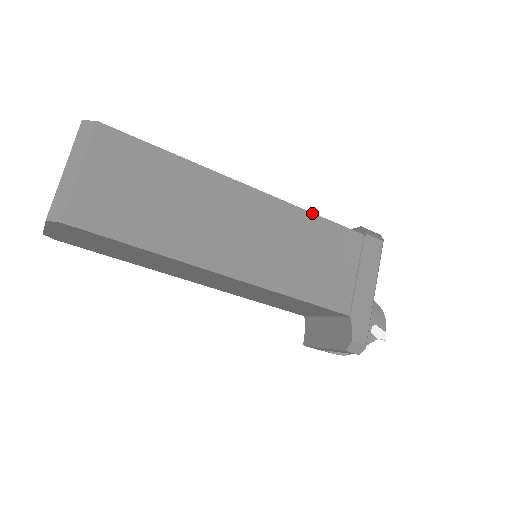
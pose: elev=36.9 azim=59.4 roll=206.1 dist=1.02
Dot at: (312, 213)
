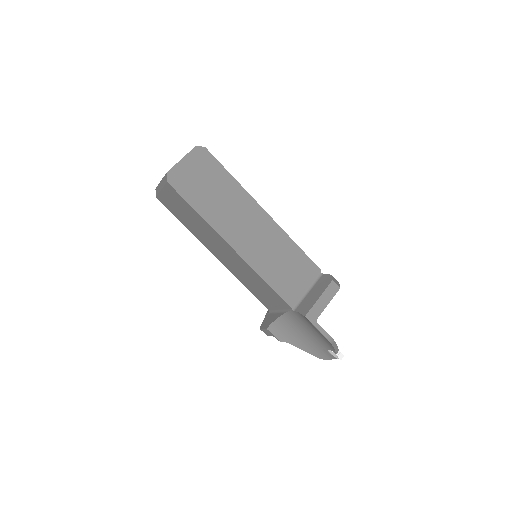
Dot at: occluded
